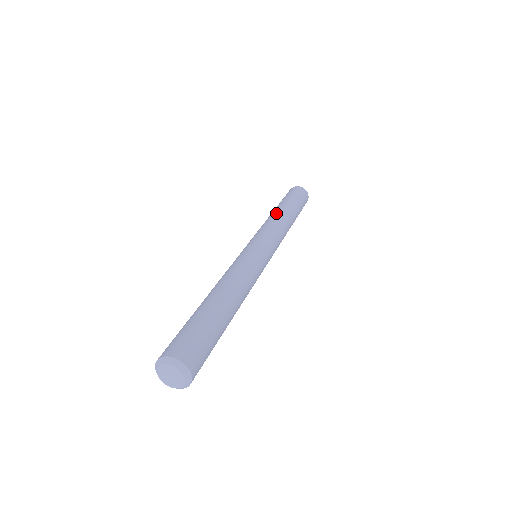
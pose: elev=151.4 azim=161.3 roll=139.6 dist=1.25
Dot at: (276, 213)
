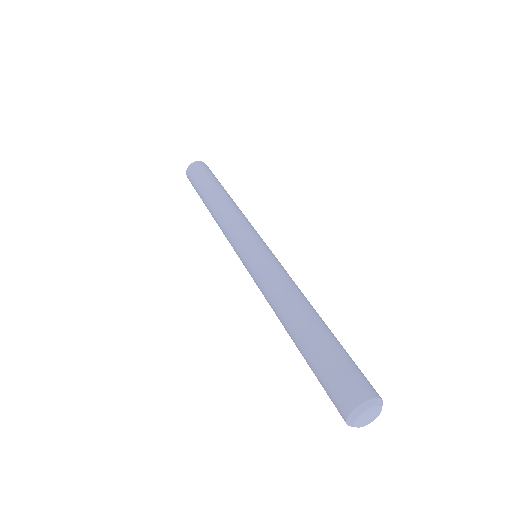
Dot at: (234, 202)
